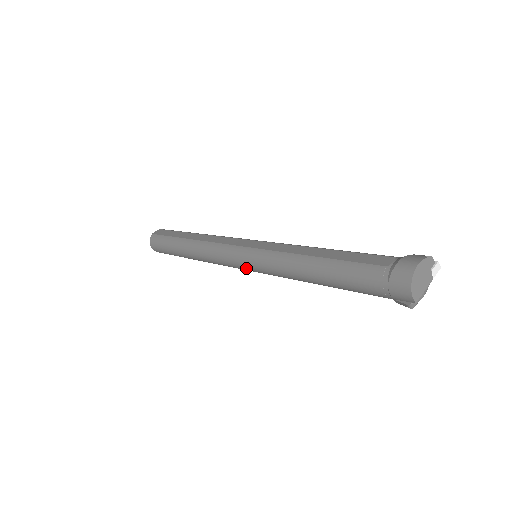
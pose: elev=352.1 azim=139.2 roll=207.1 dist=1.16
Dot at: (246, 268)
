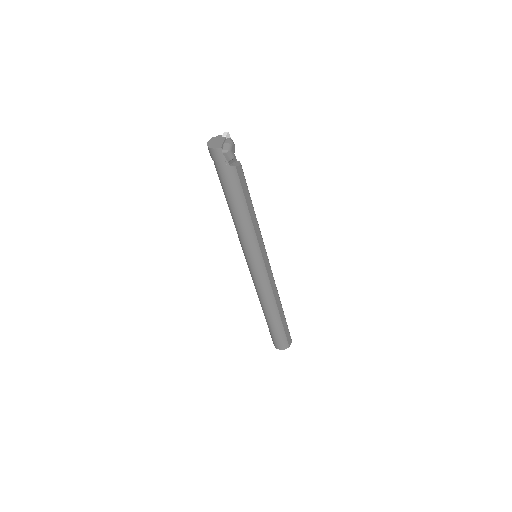
Dot at: (256, 265)
